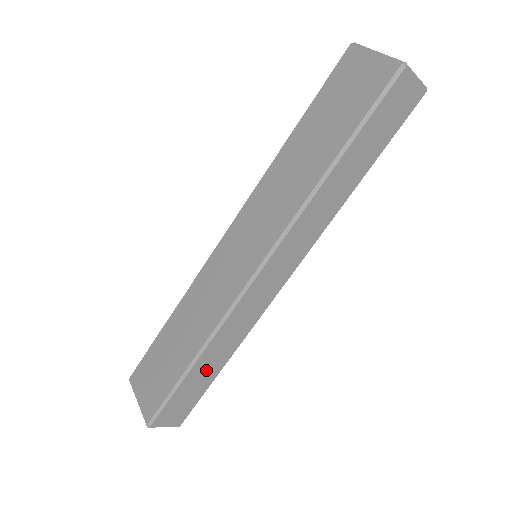
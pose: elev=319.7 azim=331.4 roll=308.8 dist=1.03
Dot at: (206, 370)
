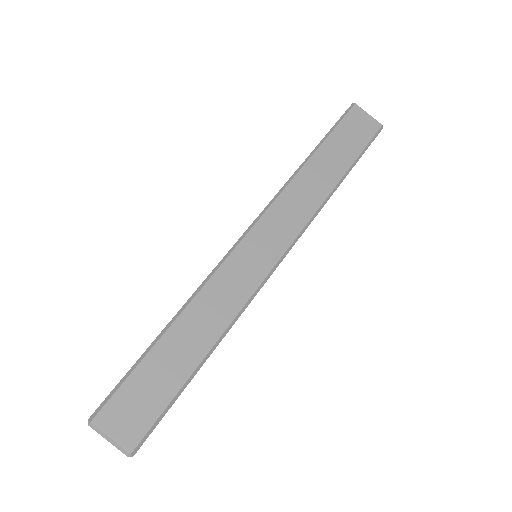
Dot at: (182, 349)
